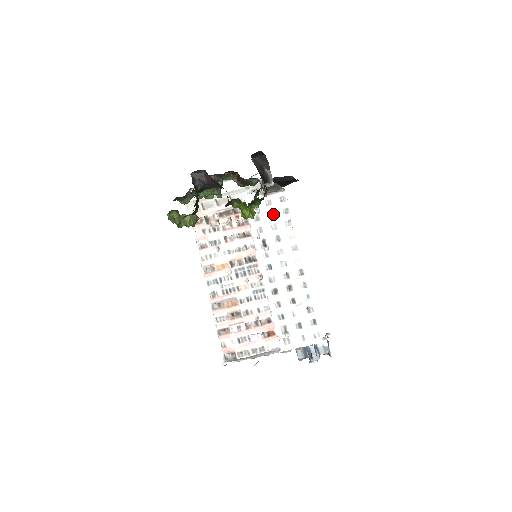
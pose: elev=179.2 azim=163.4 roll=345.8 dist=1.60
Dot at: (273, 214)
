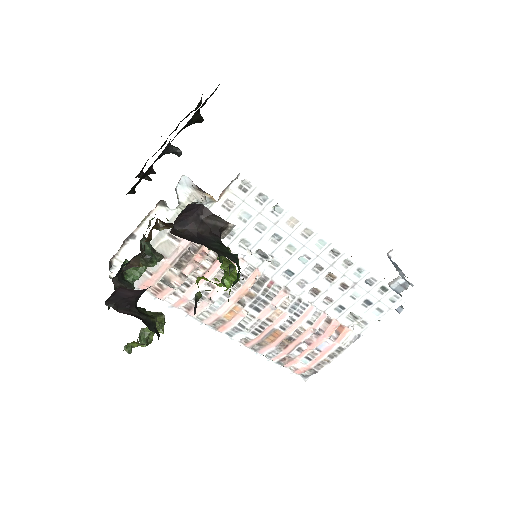
Dot at: (246, 214)
